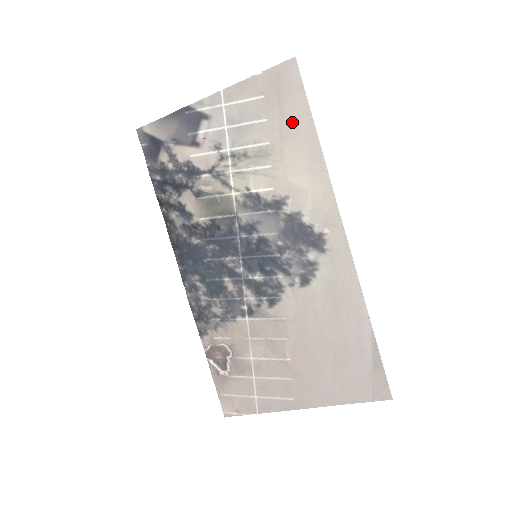
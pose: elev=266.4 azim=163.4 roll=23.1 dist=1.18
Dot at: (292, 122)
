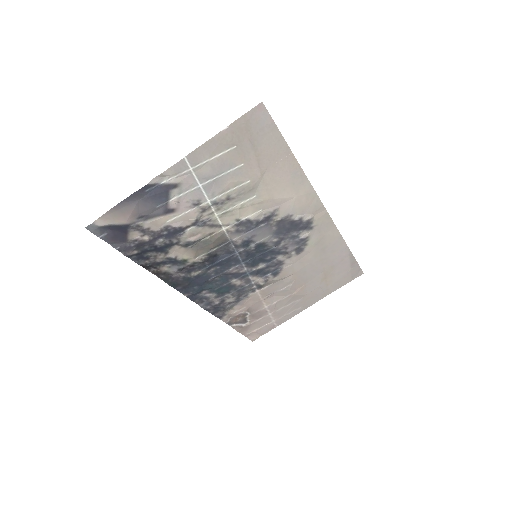
Dot at: (269, 157)
